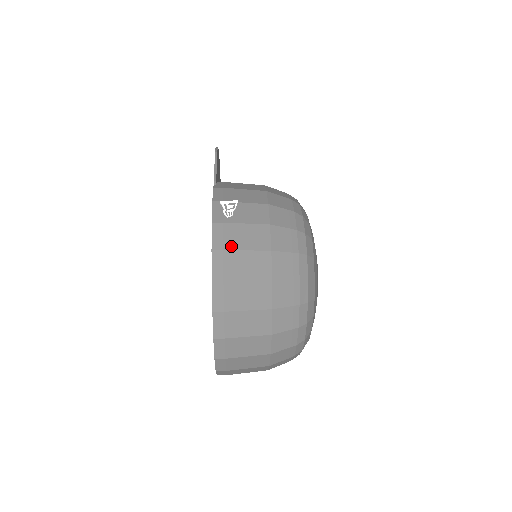
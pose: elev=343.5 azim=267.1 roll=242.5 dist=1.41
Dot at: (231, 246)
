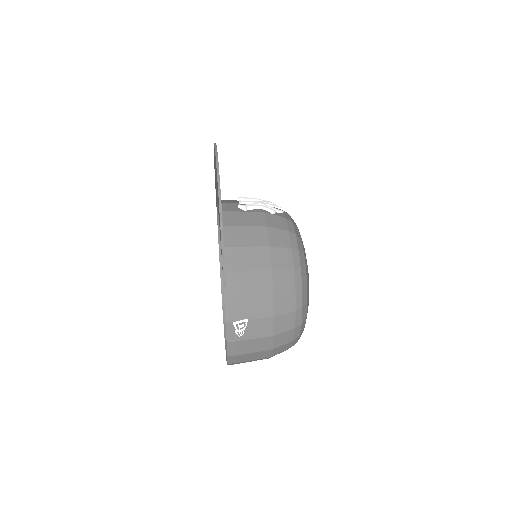
Dot at: (242, 353)
